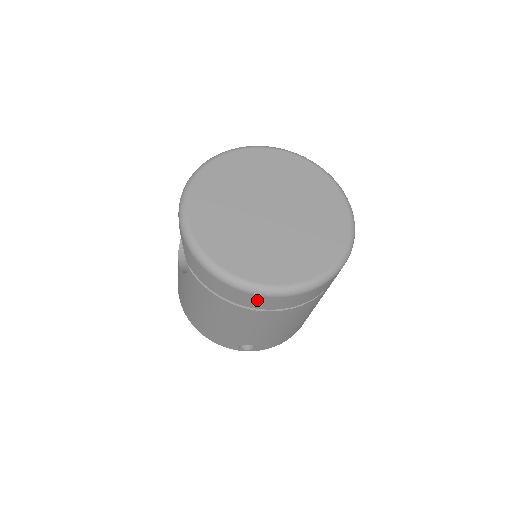
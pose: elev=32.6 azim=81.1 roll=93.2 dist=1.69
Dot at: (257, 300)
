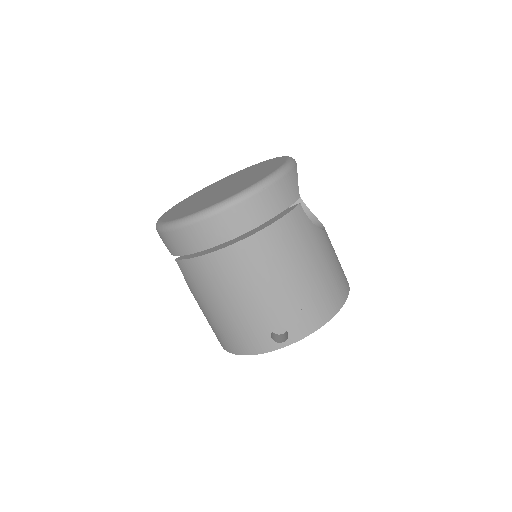
Dot at: (214, 227)
